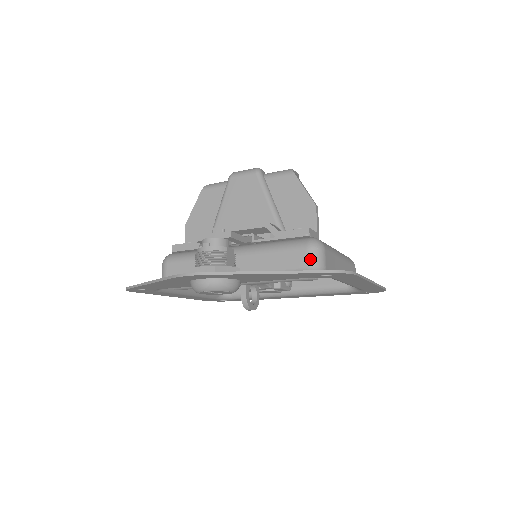
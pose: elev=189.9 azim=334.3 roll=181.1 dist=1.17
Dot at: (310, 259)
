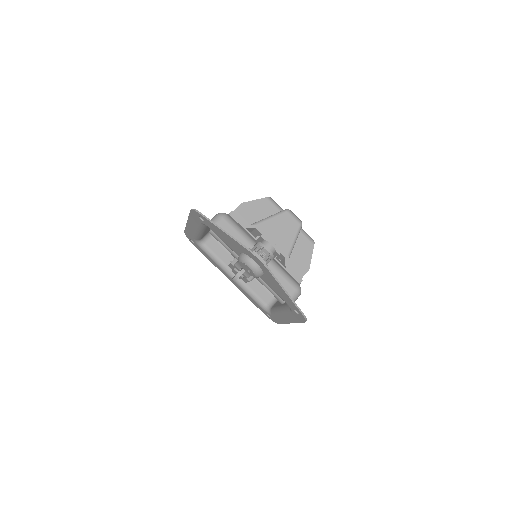
Dot at: (293, 295)
